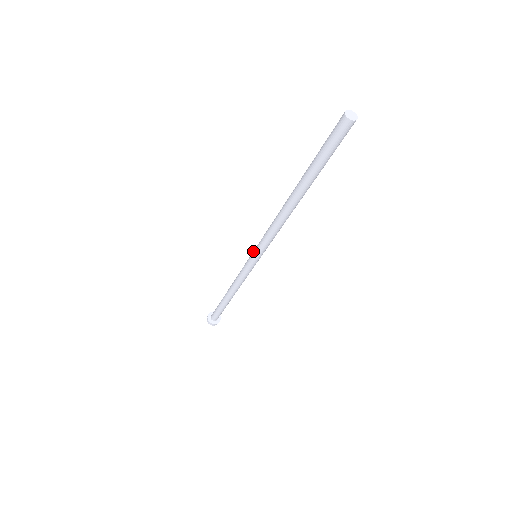
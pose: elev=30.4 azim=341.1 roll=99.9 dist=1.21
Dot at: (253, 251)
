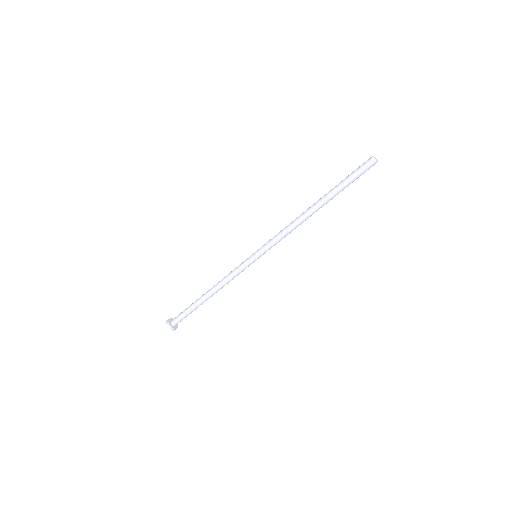
Dot at: (256, 251)
